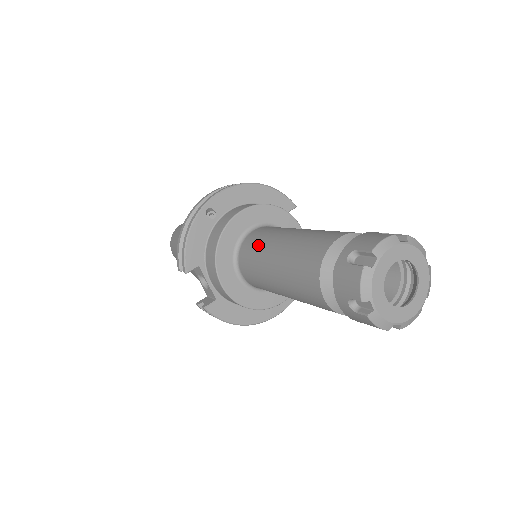
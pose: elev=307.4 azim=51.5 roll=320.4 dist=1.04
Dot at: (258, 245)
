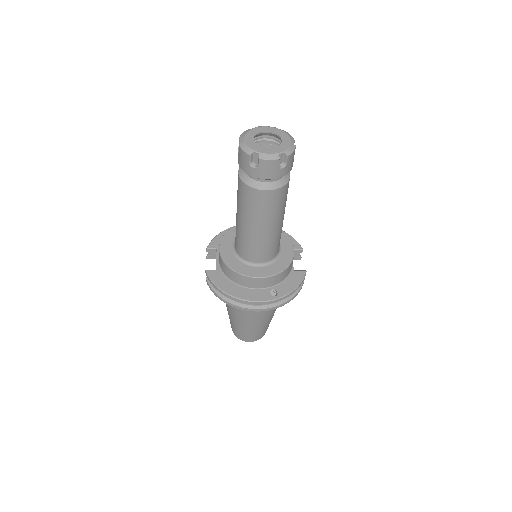
Dot at: occluded
